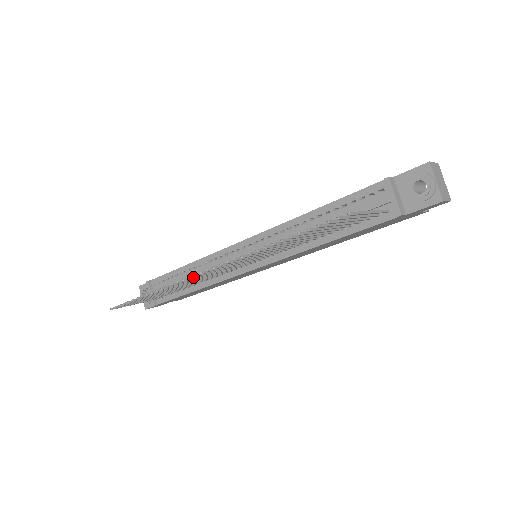
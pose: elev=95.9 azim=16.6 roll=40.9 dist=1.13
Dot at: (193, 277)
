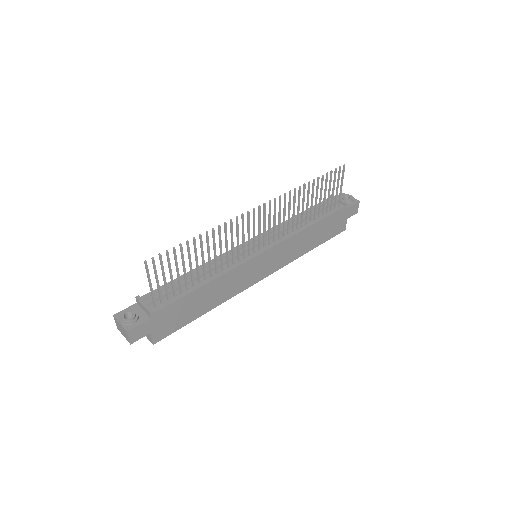
Dot at: (249, 214)
